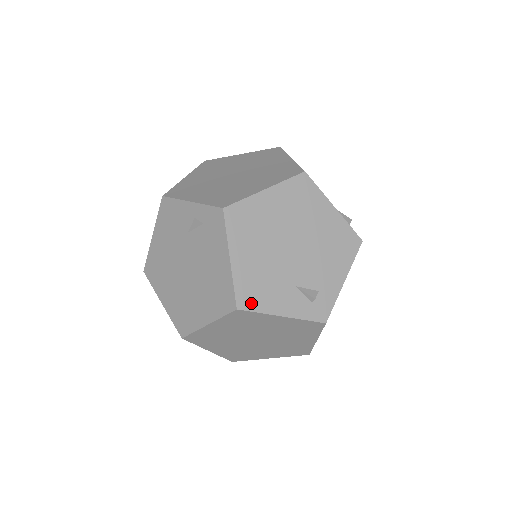
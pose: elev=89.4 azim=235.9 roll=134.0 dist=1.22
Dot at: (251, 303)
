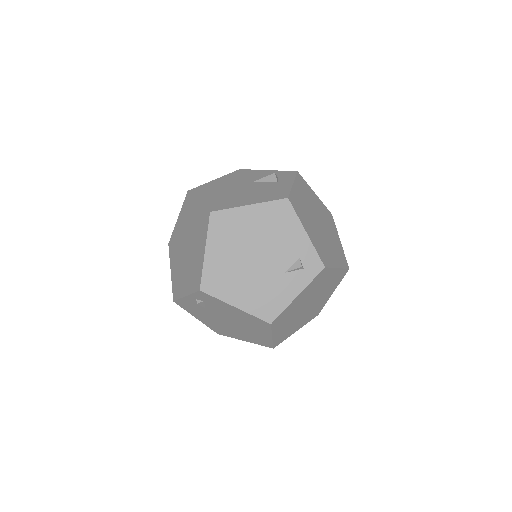
Dot at: (273, 312)
